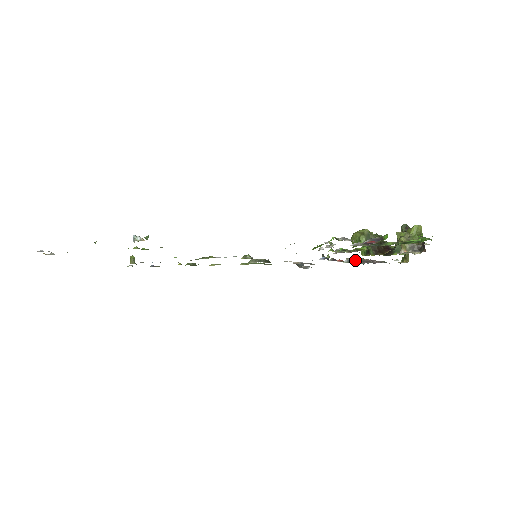
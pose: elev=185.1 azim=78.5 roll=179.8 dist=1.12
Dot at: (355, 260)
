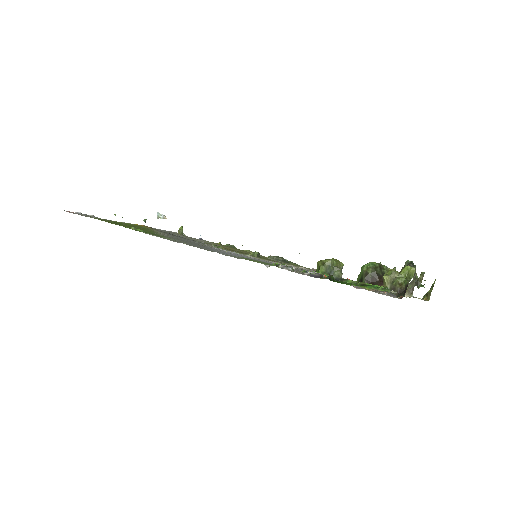
Dot at: occluded
